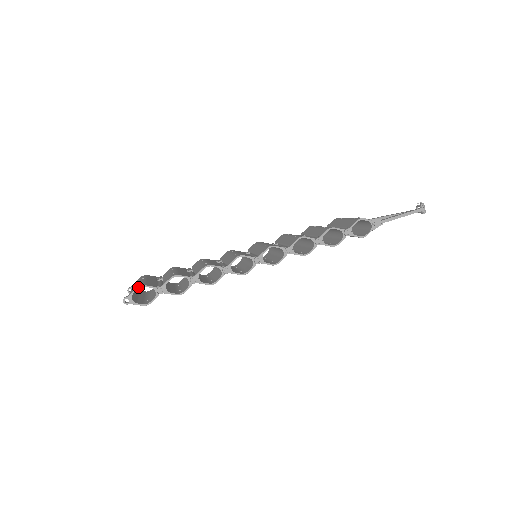
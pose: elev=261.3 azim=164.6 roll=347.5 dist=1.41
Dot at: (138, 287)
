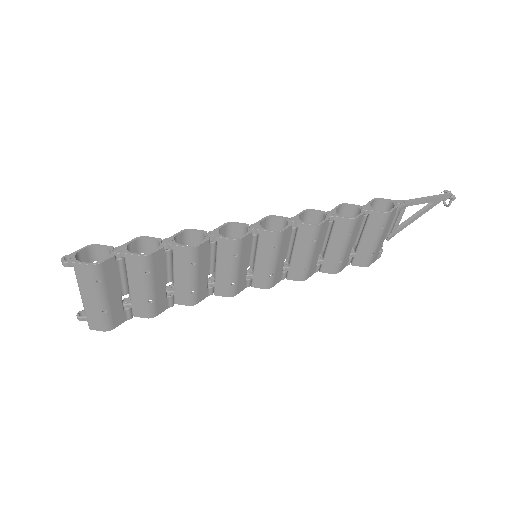
Dot at: (87, 246)
